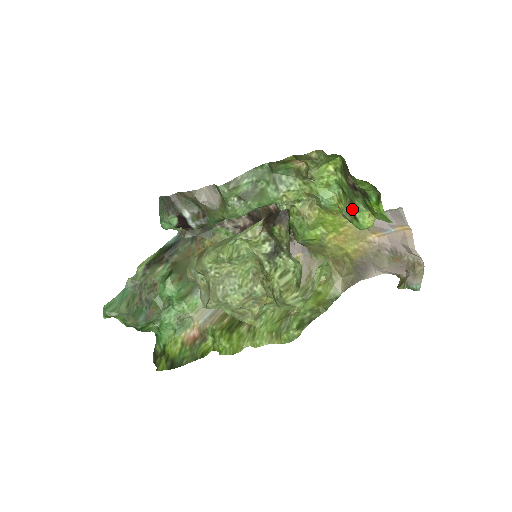
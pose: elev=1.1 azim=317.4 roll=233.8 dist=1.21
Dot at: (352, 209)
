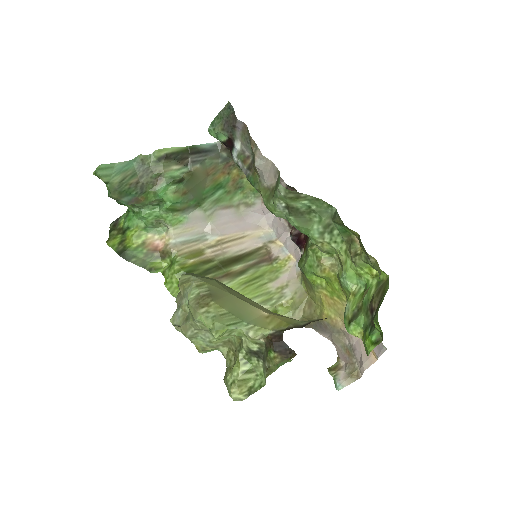
Dot at: (355, 315)
